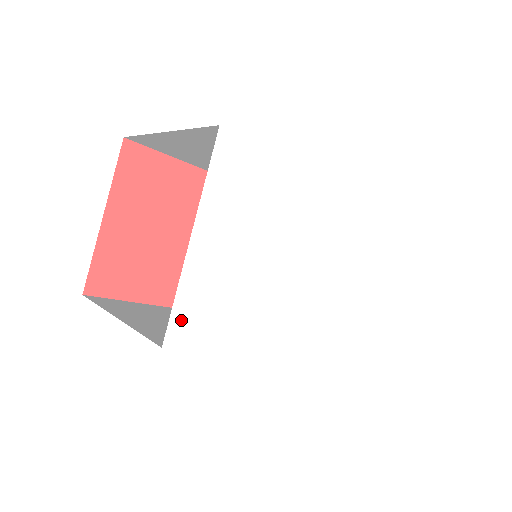
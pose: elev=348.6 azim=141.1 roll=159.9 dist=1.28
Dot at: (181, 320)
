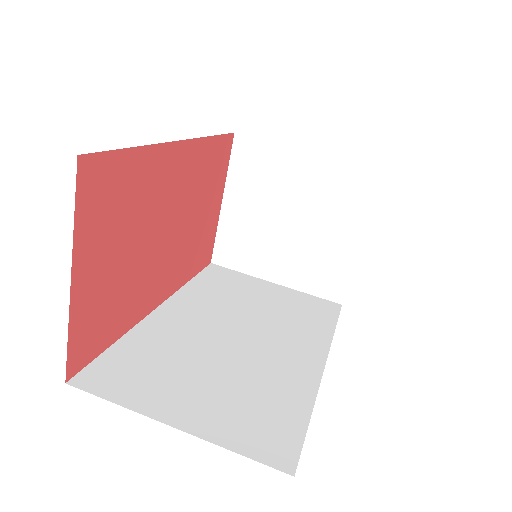
Dot at: occluded
